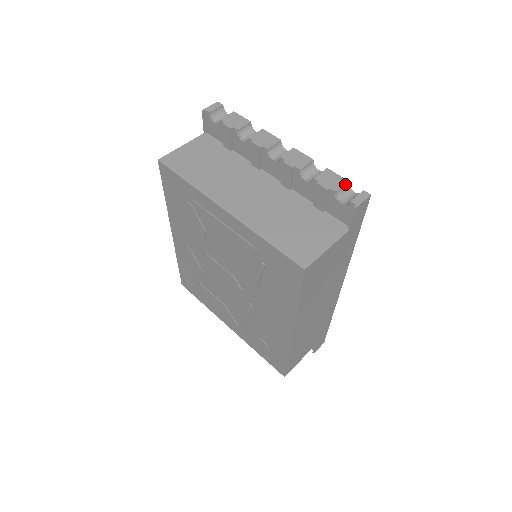
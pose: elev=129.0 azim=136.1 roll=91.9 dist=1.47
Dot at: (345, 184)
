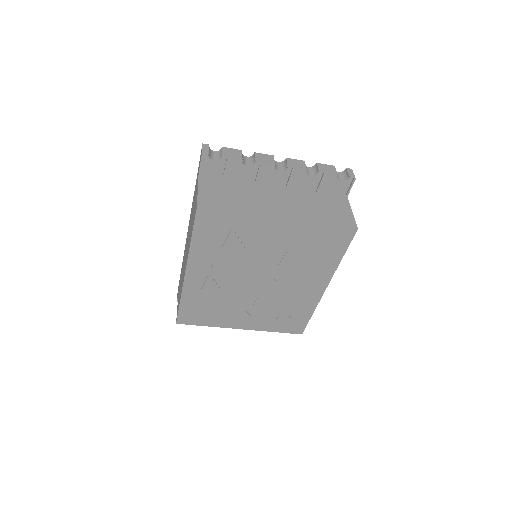
Dot at: (335, 168)
